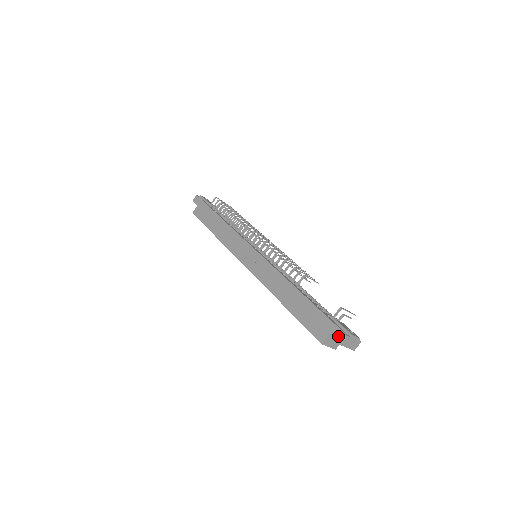
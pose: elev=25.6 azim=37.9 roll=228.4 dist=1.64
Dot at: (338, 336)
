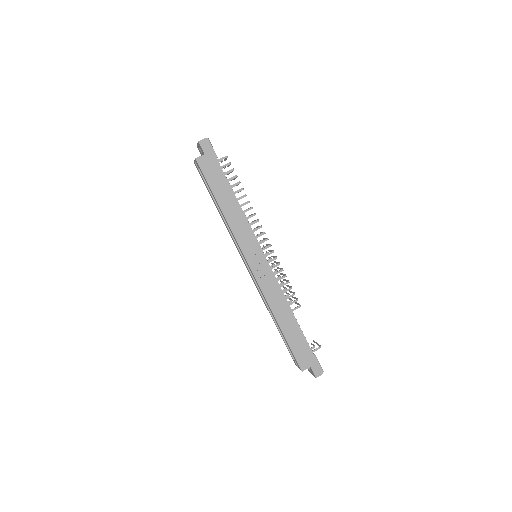
Dot at: (317, 371)
